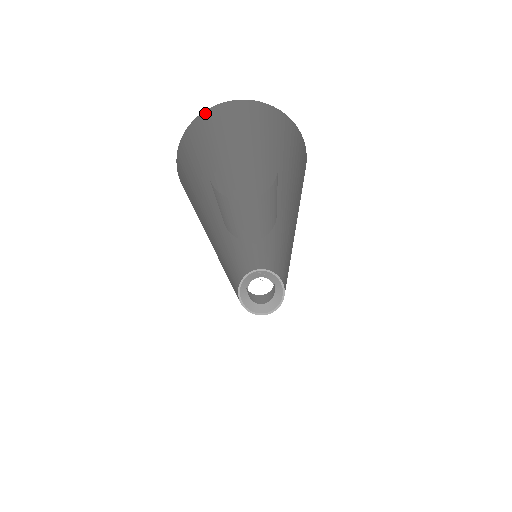
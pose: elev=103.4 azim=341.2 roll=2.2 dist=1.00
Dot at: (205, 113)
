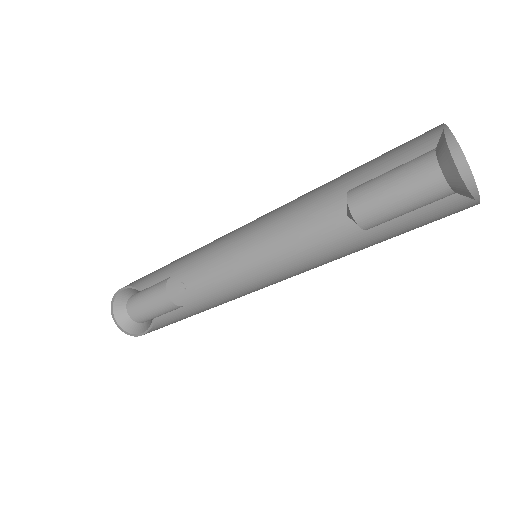
Dot at: (440, 125)
